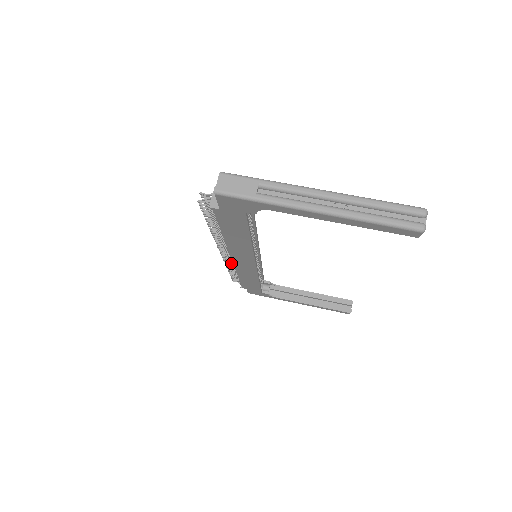
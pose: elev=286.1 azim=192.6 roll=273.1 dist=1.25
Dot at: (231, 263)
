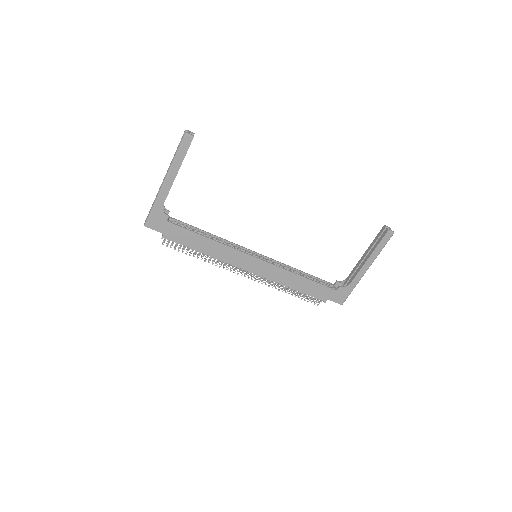
Dot at: (267, 281)
